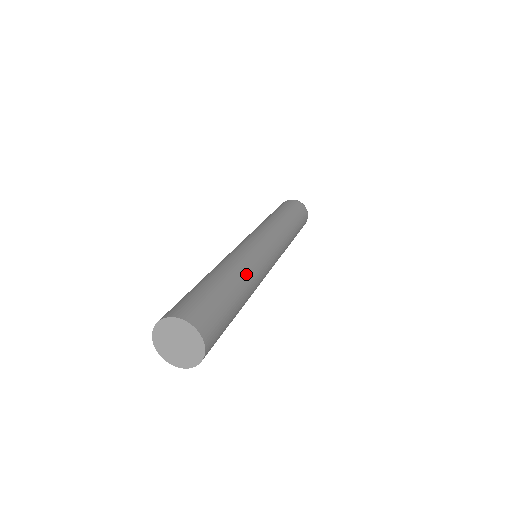
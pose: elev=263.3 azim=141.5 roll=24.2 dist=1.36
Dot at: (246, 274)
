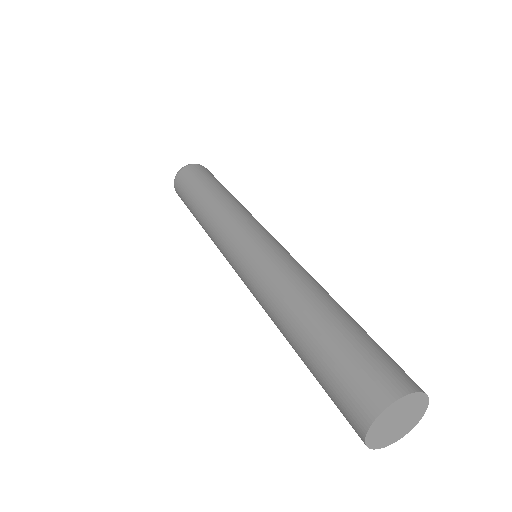
Dot at: occluded
